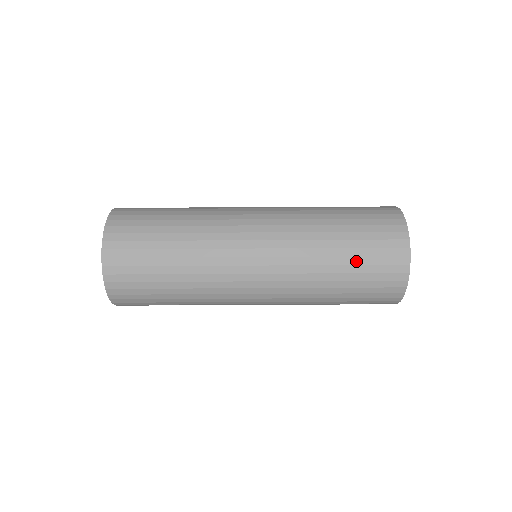
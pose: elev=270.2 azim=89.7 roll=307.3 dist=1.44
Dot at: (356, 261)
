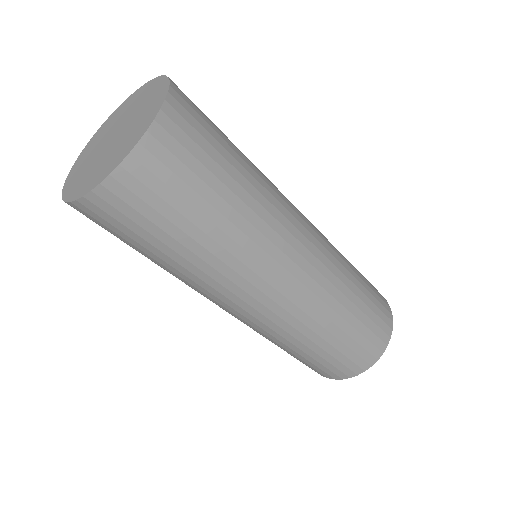
Dot at: (317, 358)
